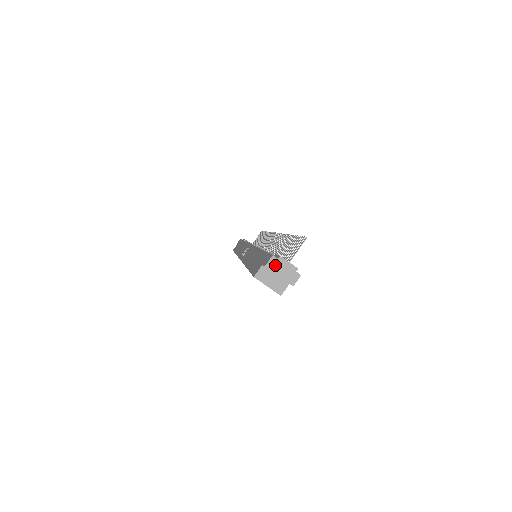
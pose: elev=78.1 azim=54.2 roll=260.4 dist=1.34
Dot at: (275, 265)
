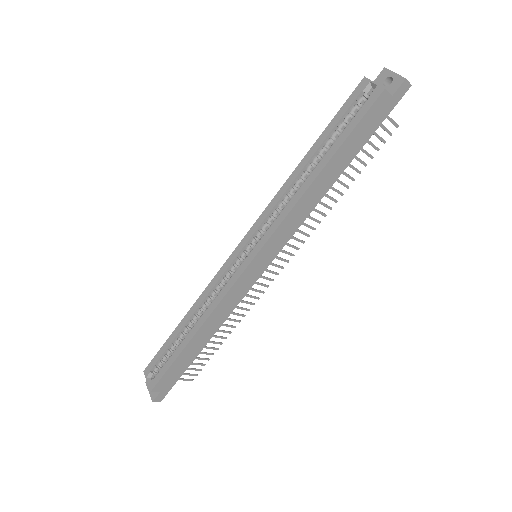
Dot at: (392, 73)
